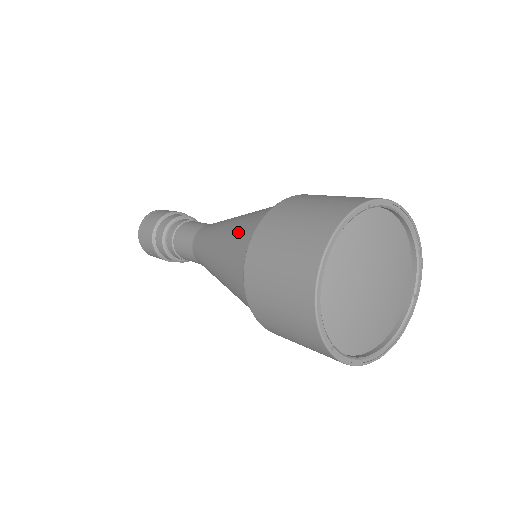
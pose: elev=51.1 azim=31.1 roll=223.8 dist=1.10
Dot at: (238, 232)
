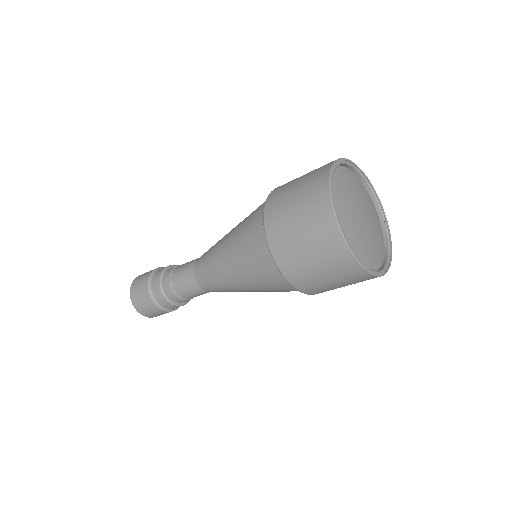
Dot at: (244, 234)
